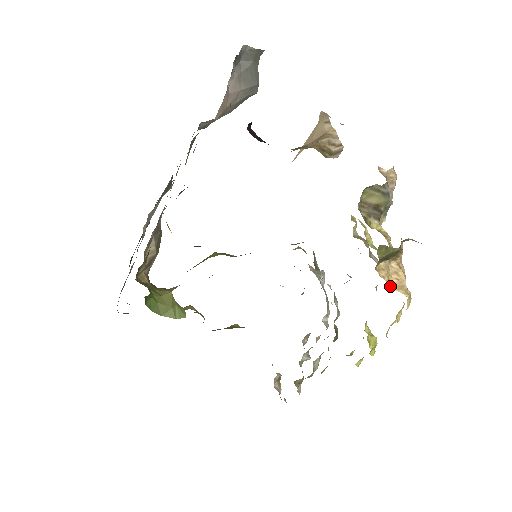
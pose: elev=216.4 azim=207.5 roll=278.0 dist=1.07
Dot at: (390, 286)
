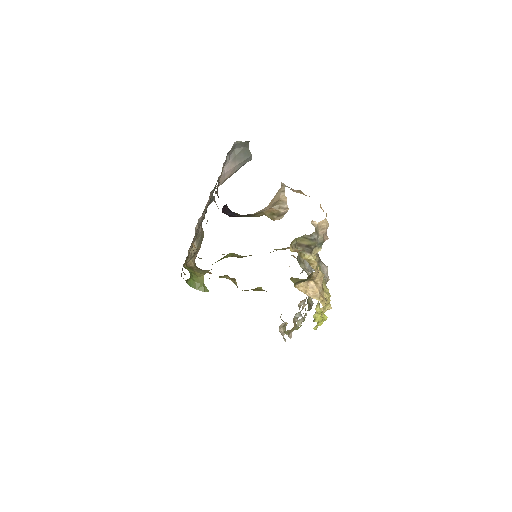
Dot at: (307, 295)
